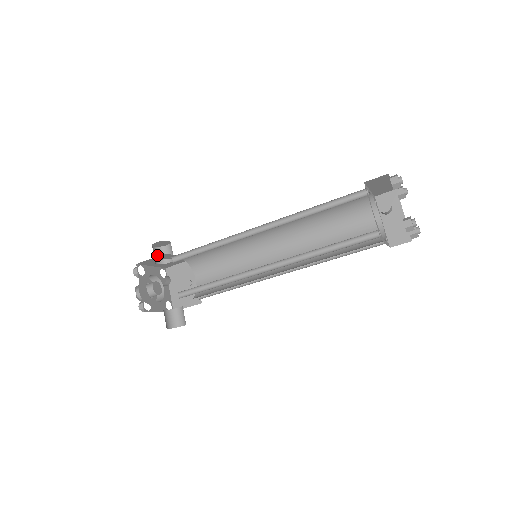
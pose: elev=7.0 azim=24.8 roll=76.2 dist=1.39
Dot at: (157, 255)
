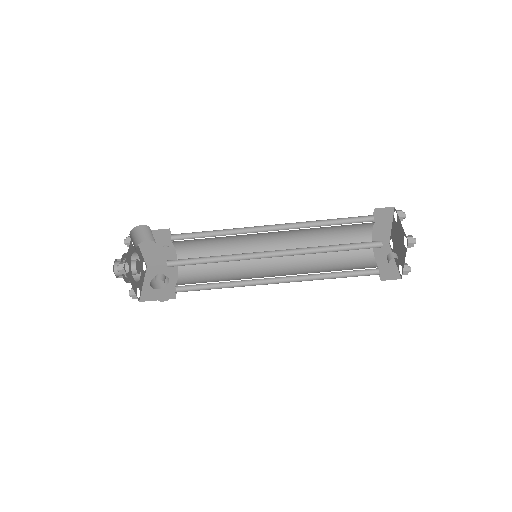
Dot at: (133, 239)
